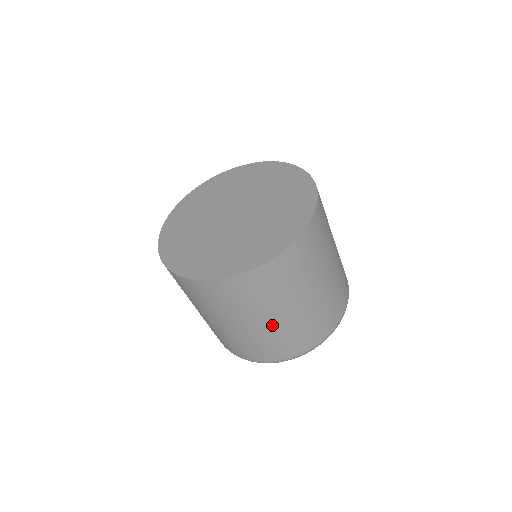
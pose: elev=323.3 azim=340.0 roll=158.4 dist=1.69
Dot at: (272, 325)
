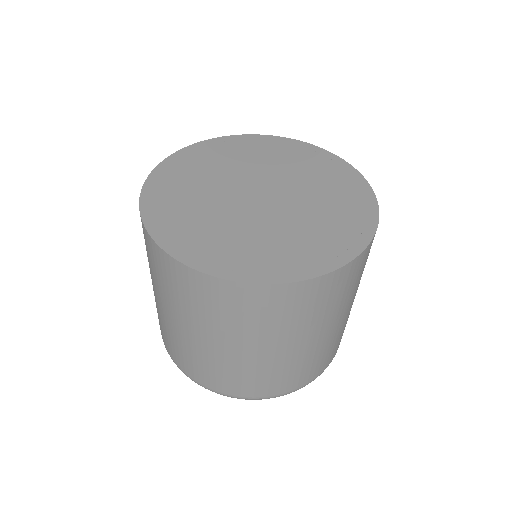
Dot at: (342, 323)
